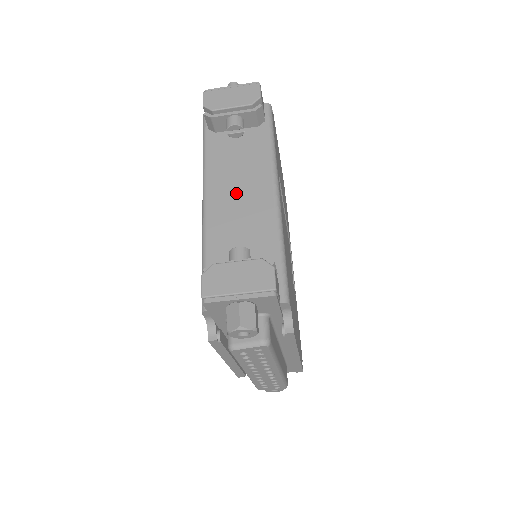
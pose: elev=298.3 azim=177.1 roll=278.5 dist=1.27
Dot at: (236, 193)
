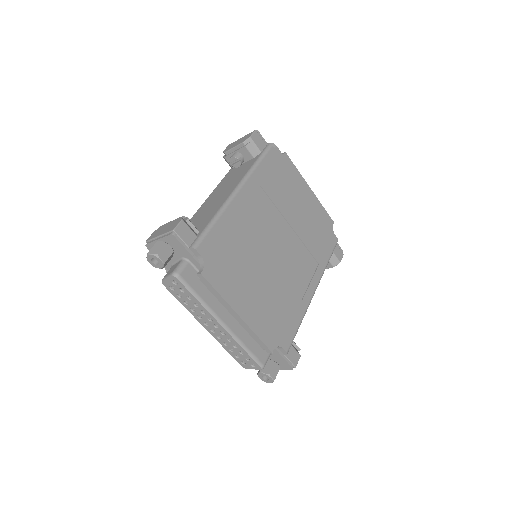
Dot at: (217, 197)
